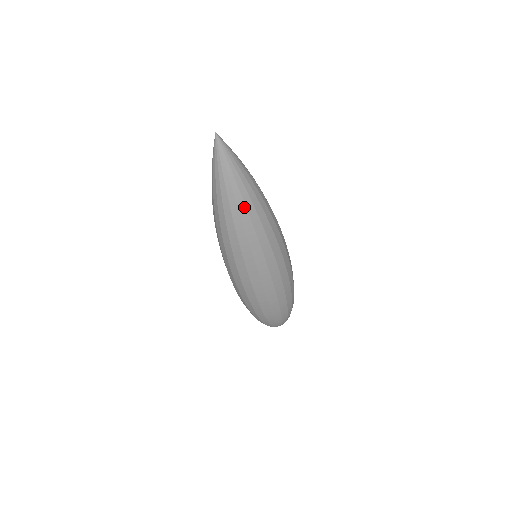
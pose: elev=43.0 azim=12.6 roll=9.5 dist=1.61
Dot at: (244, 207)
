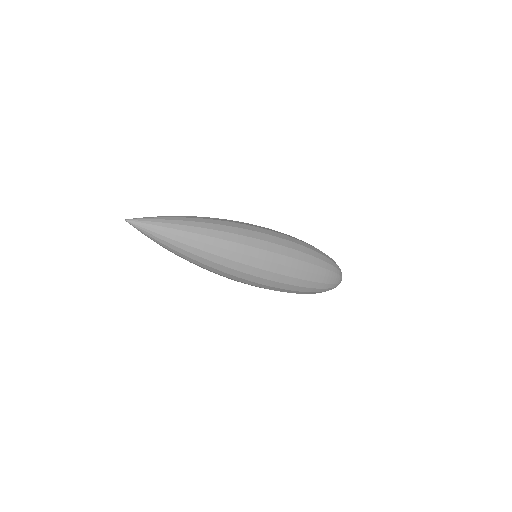
Dot at: (184, 256)
